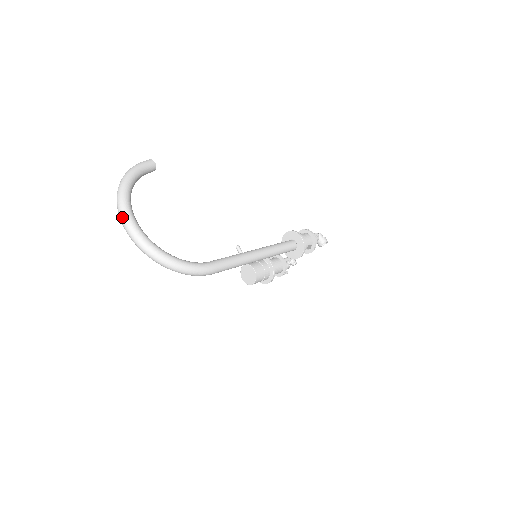
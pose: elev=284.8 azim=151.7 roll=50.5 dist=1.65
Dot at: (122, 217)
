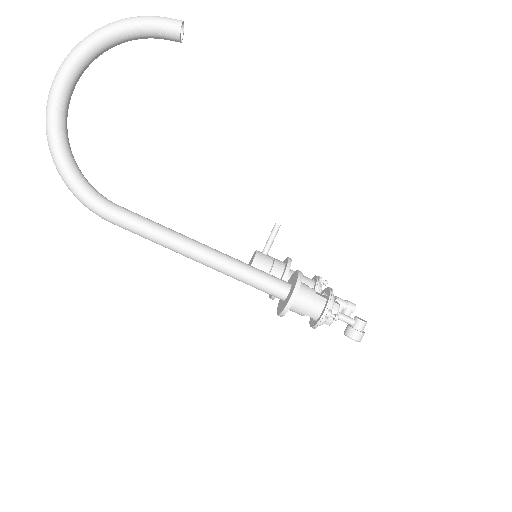
Dot at: (58, 70)
